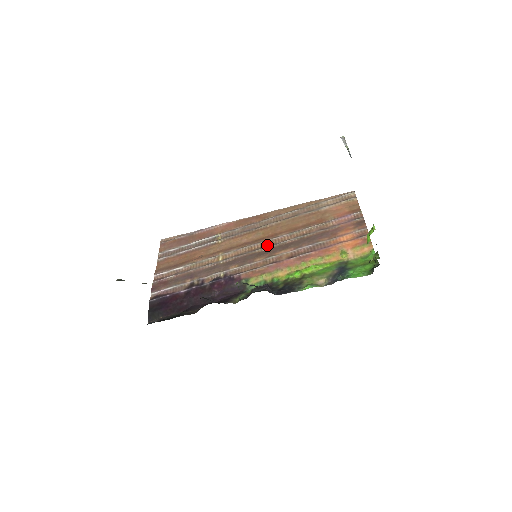
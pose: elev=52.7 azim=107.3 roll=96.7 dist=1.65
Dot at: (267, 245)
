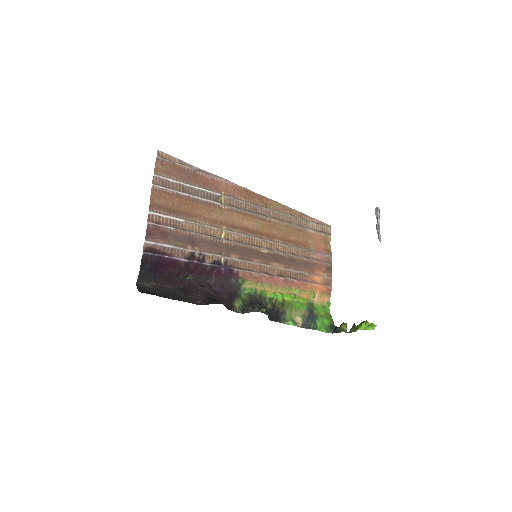
Dot at: (265, 246)
